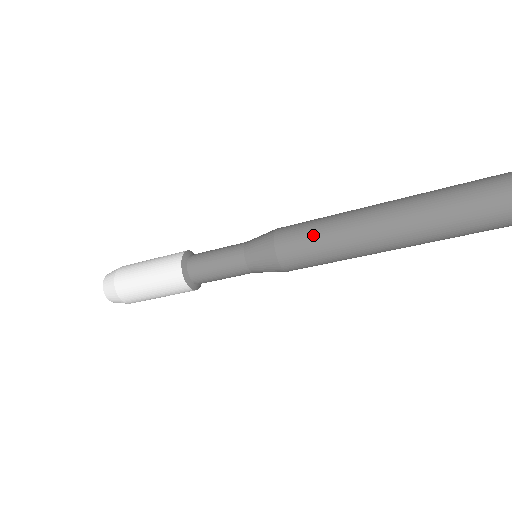
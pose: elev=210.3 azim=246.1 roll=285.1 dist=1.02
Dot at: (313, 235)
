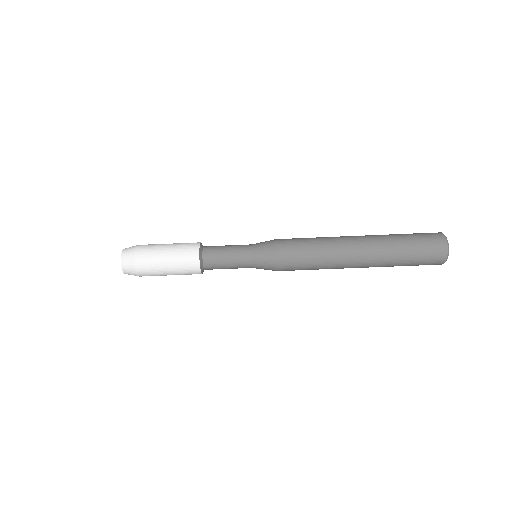
Dot at: occluded
